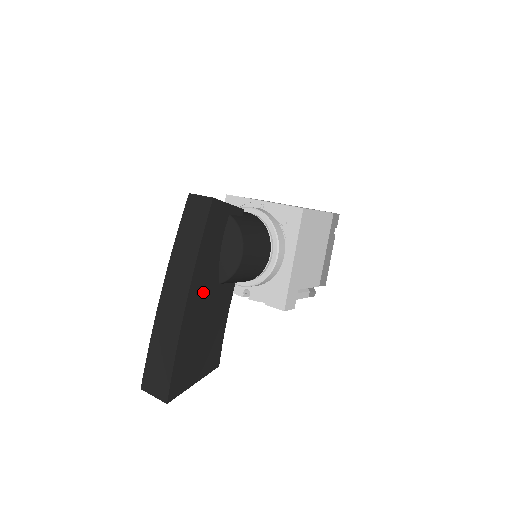
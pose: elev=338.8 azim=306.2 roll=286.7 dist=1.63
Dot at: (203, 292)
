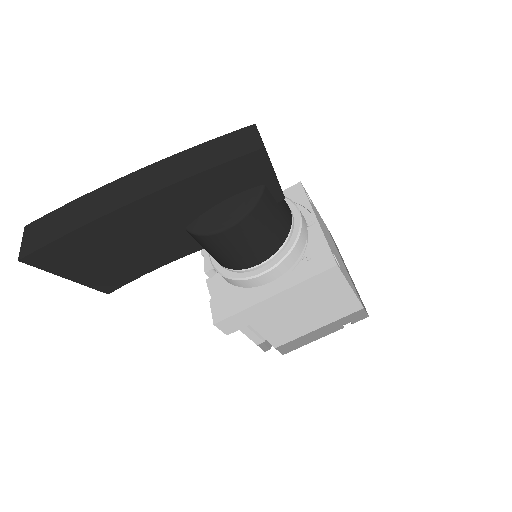
Dot at: (160, 215)
